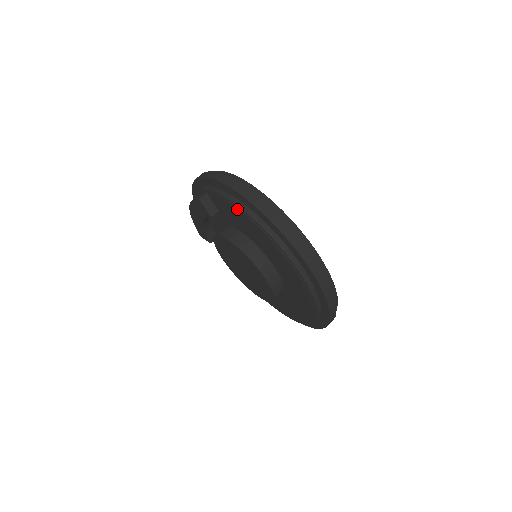
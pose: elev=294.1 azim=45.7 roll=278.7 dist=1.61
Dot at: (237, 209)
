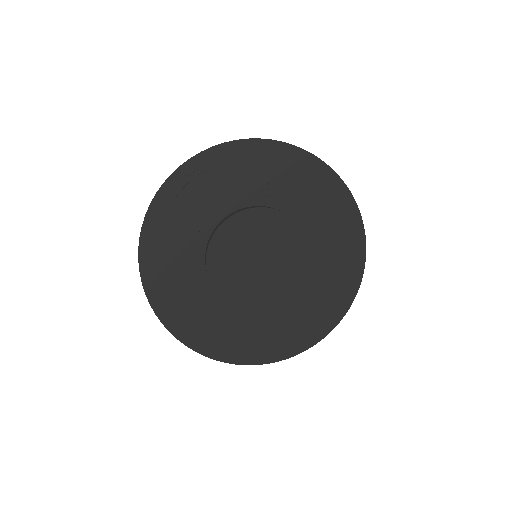
Dot at: (323, 182)
